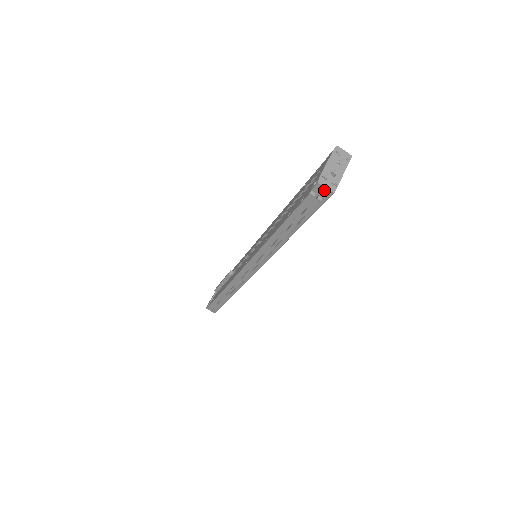
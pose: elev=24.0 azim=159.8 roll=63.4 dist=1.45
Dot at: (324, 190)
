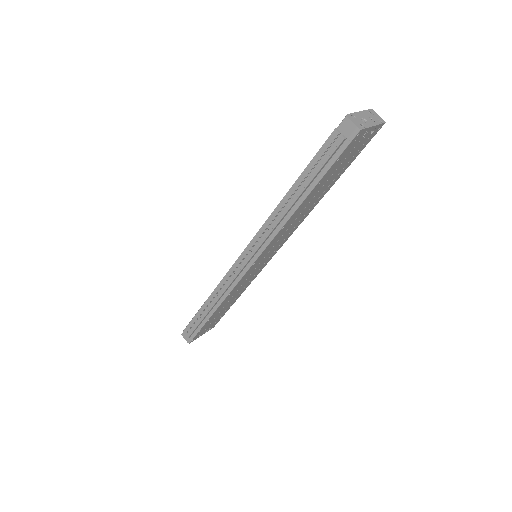
Dot at: (351, 126)
